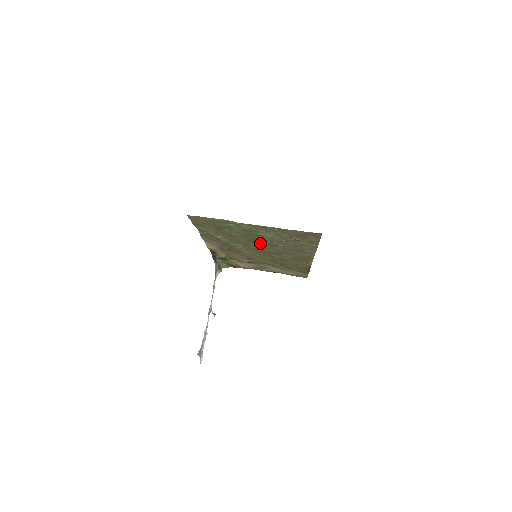
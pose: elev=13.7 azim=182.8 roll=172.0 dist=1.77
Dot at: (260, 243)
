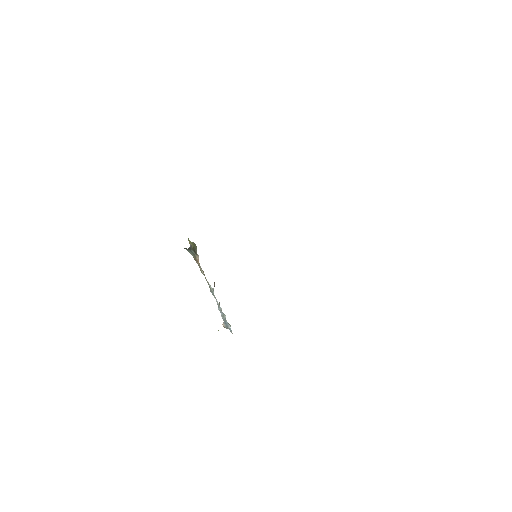
Dot at: occluded
